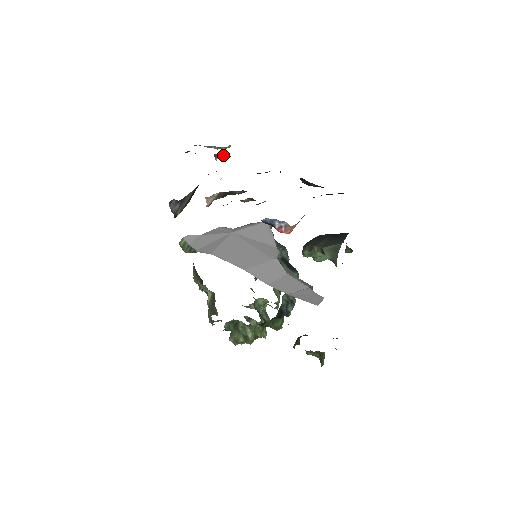
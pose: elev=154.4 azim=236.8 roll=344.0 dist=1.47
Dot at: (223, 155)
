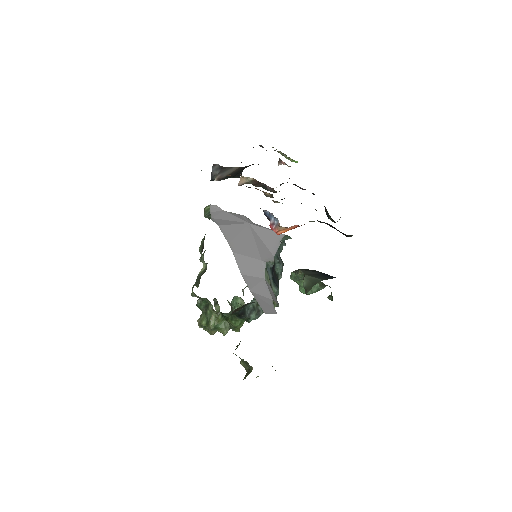
Dot at: occluded
